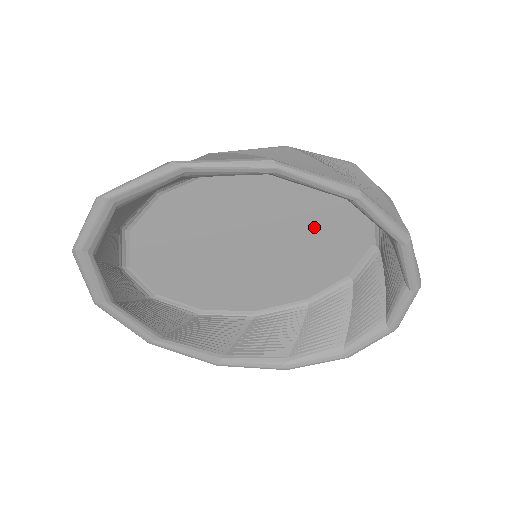
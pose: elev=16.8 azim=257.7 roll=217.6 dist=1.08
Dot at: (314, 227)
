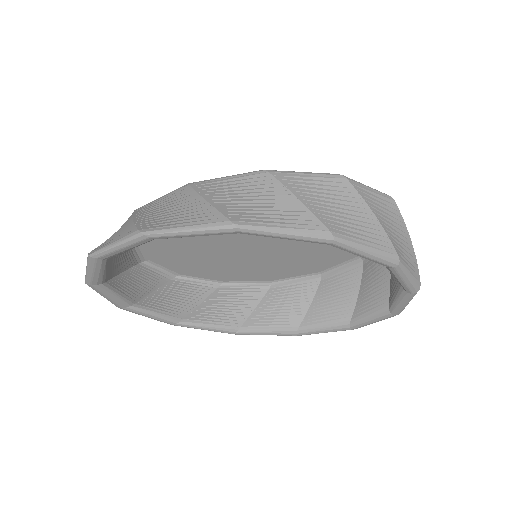
Dot at: occluded
